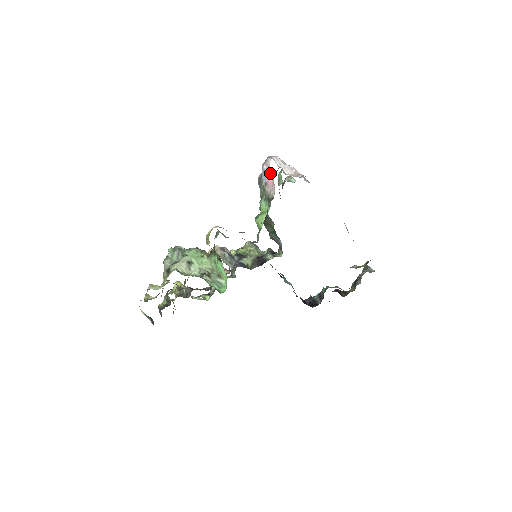
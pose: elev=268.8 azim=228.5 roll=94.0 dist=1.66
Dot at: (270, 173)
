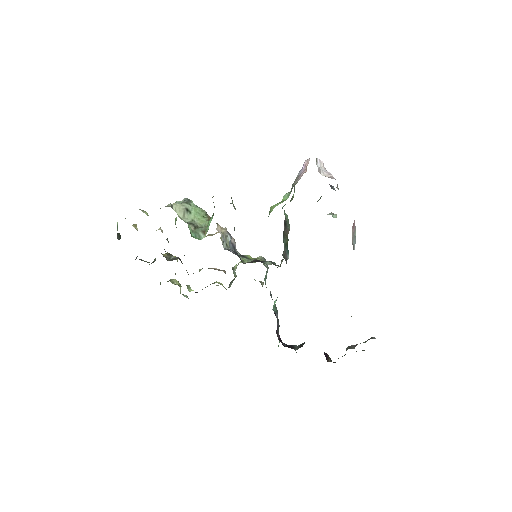
Dot at: (306, 167)
